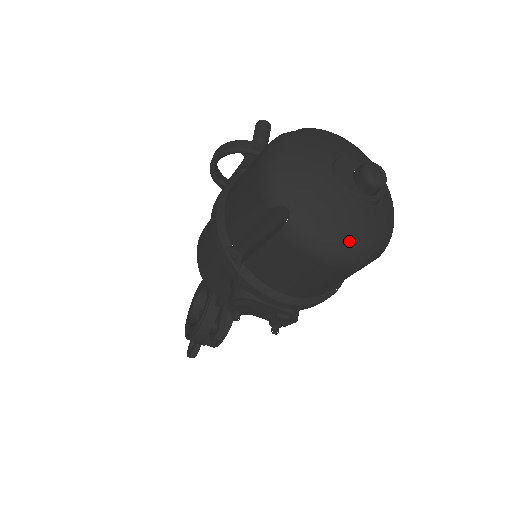
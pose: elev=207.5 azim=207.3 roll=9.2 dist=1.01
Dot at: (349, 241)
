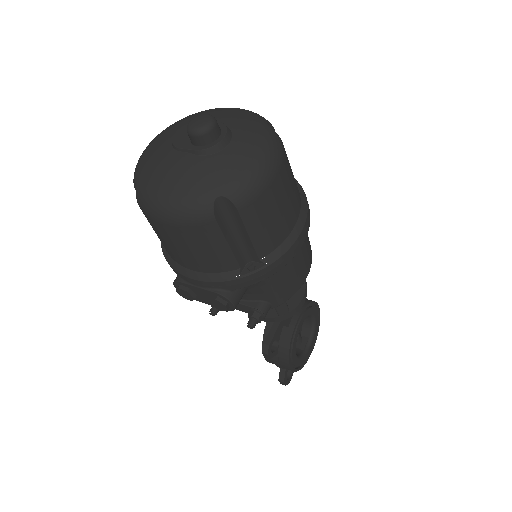
Dot at: (175, 194)
